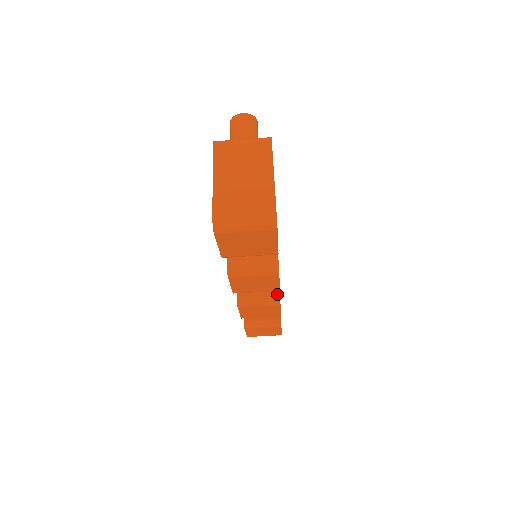
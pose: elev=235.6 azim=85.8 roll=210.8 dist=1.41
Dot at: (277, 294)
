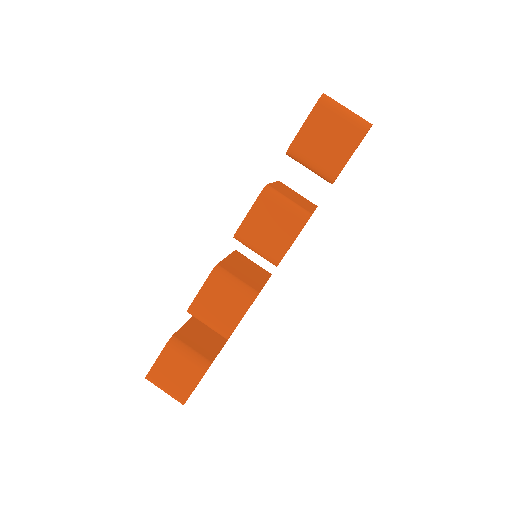
Dot at: (257, 290)
